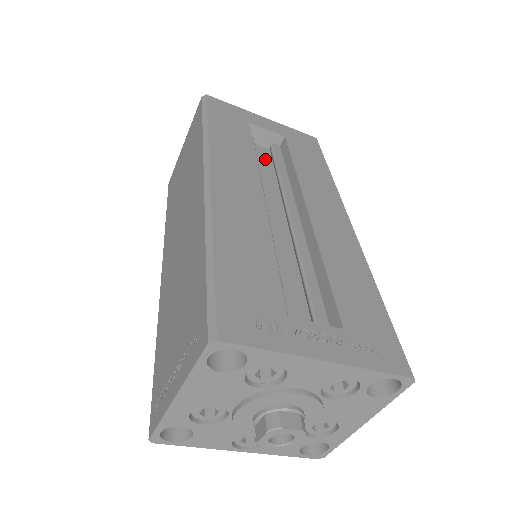
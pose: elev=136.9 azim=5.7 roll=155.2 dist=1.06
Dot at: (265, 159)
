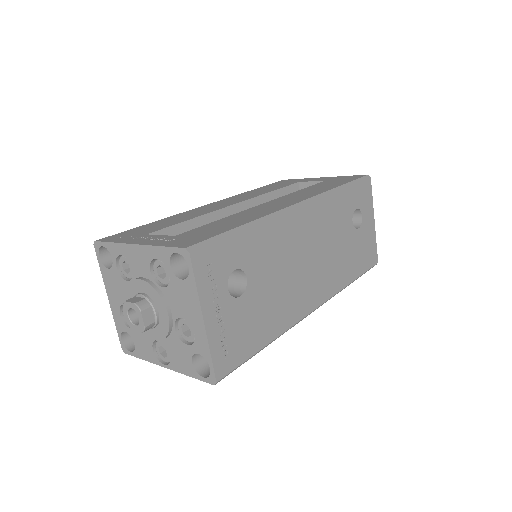
Dot at: occluded
